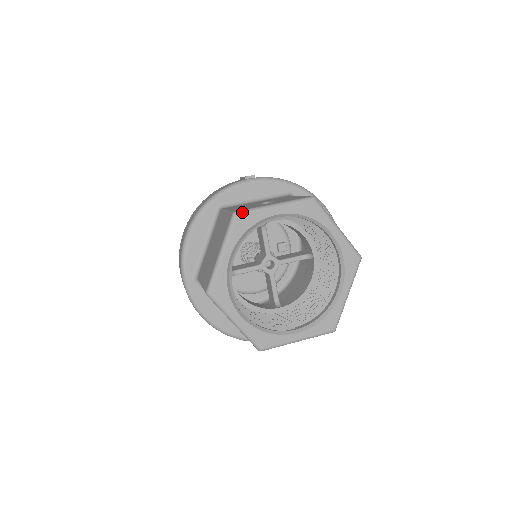
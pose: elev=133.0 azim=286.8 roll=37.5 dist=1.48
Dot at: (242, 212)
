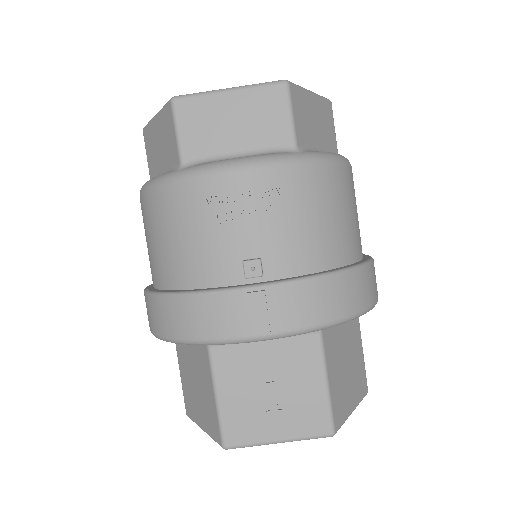
Dot at: occluded
